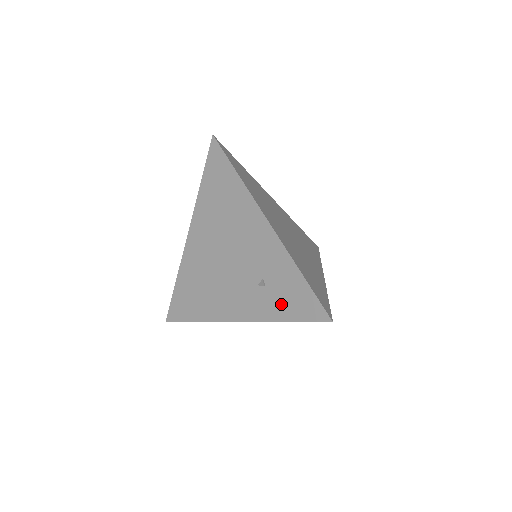
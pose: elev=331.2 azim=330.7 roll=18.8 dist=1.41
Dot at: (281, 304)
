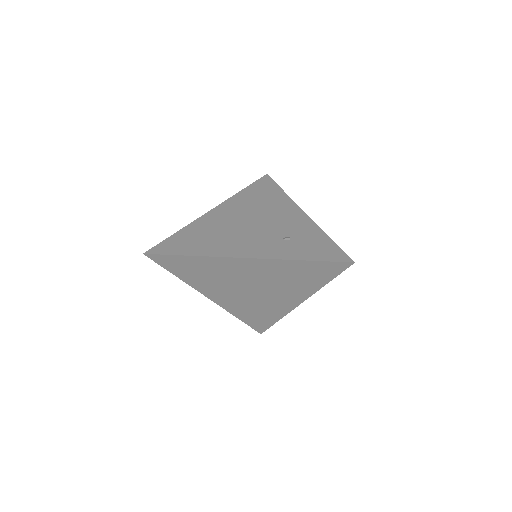
Dot at: (303, 250)
